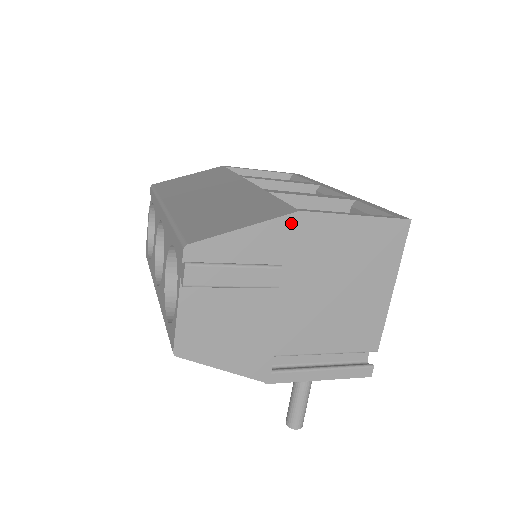
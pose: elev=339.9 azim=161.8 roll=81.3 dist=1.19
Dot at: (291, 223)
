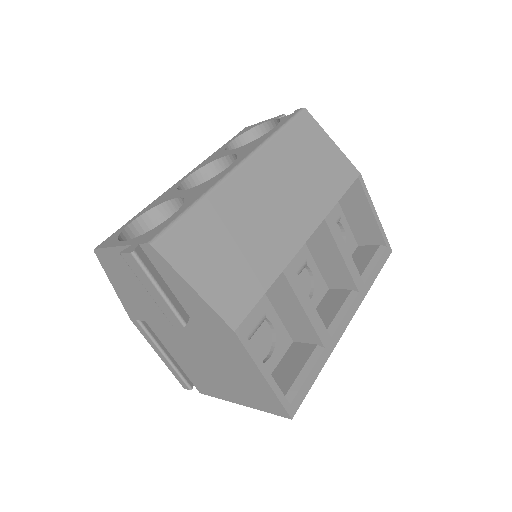
Dot at: (222, 325)
